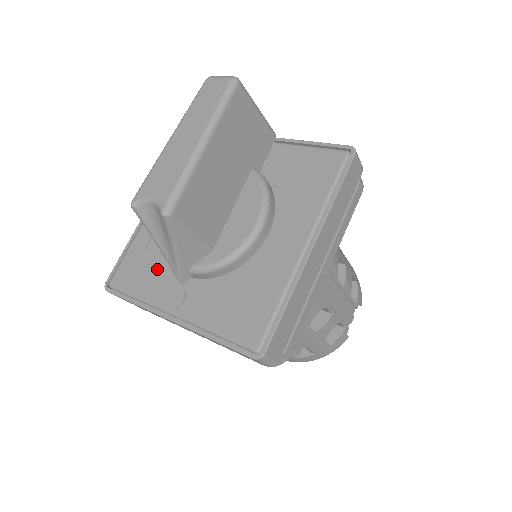
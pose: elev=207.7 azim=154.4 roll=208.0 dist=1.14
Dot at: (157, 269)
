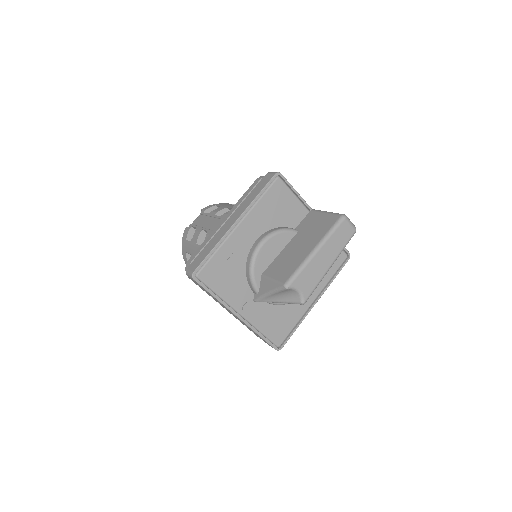
Dot at: (235, 280)
